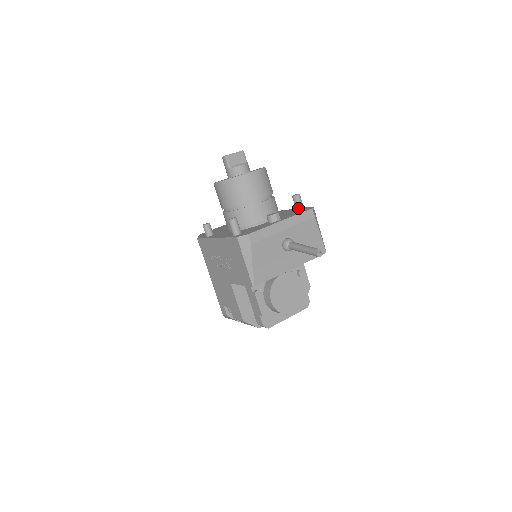
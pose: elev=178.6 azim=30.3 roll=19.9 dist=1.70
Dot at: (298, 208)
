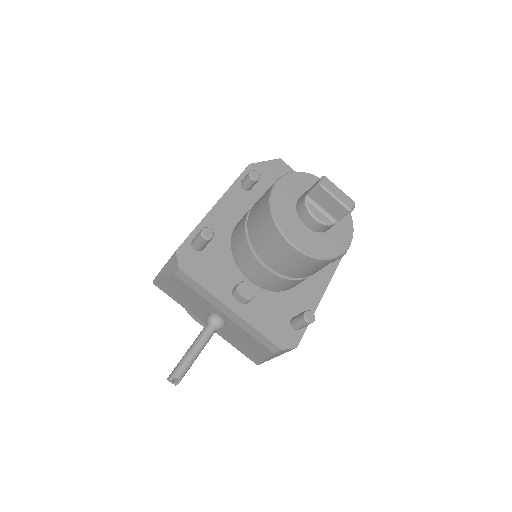
Dot at: (292, 322)
